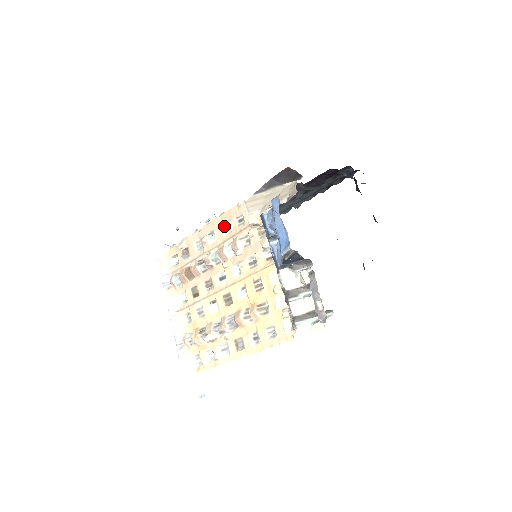
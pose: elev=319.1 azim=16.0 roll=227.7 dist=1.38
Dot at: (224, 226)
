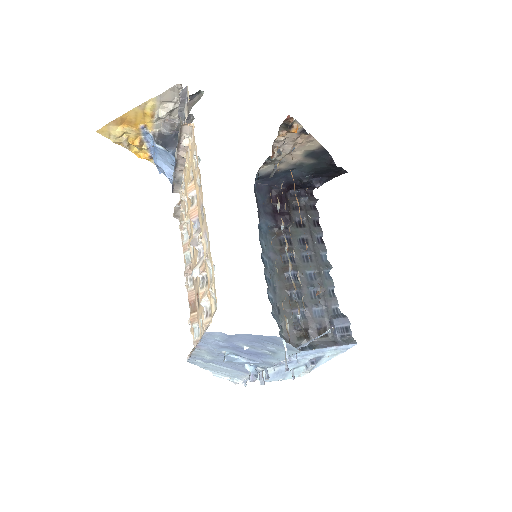
Dot at: occluded
